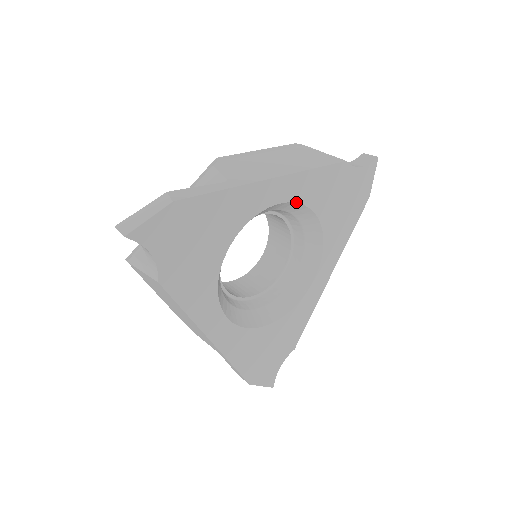
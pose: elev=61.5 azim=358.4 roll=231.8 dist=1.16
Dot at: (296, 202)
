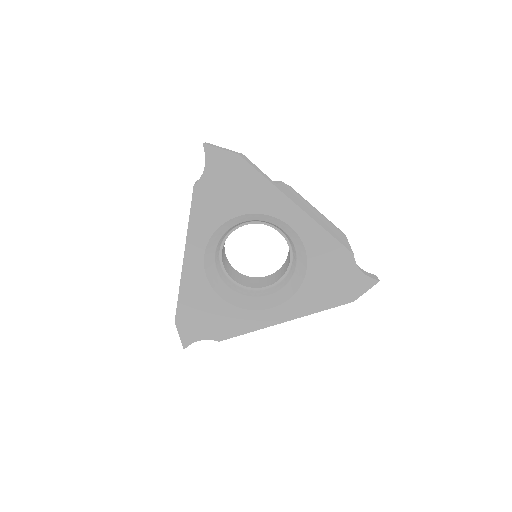
Dot at: (301, 239)
